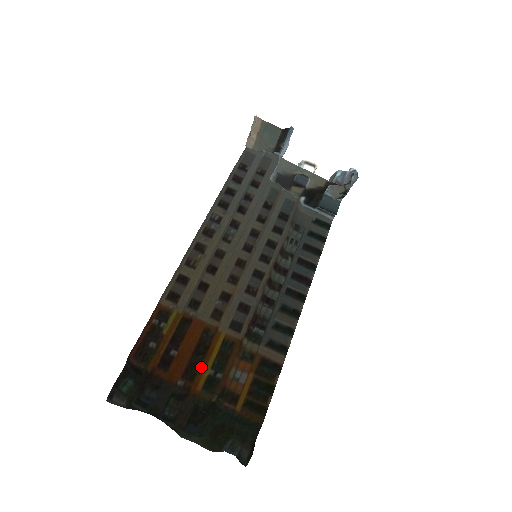
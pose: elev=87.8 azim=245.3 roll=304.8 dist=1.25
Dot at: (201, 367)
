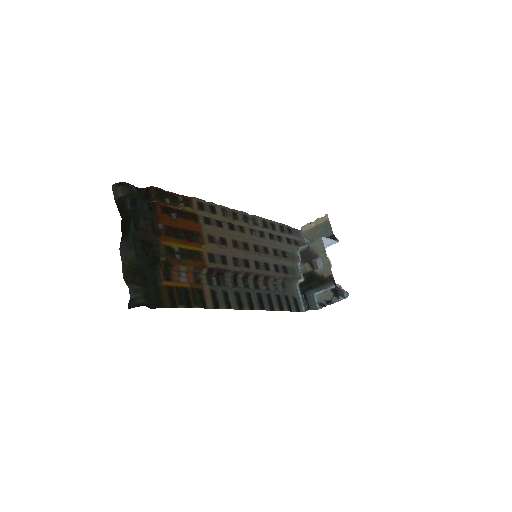
Dot at: (176, 239)
